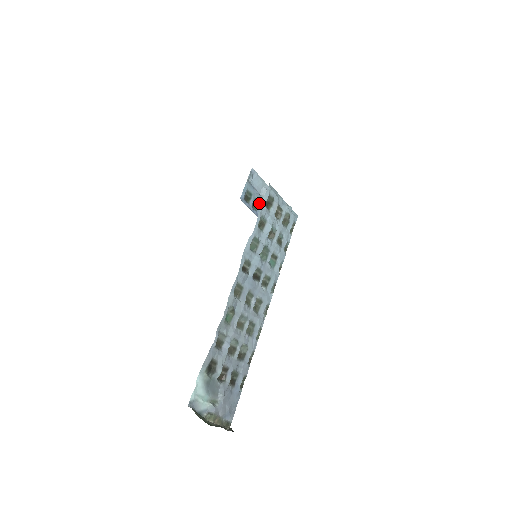
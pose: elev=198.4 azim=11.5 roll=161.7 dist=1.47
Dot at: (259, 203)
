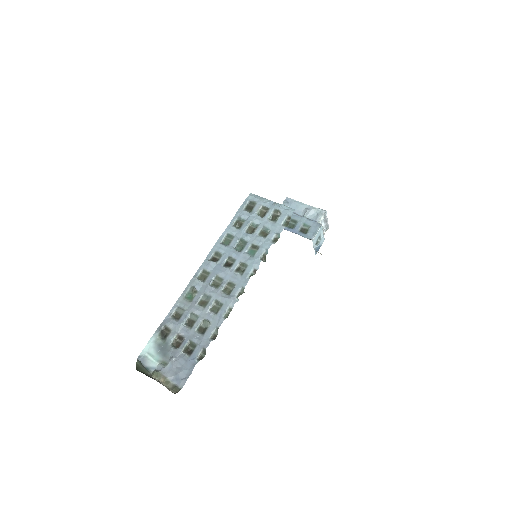
Dot at: (297, 222)
